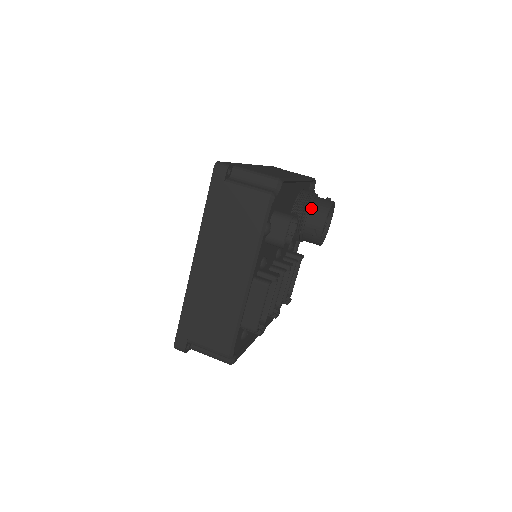
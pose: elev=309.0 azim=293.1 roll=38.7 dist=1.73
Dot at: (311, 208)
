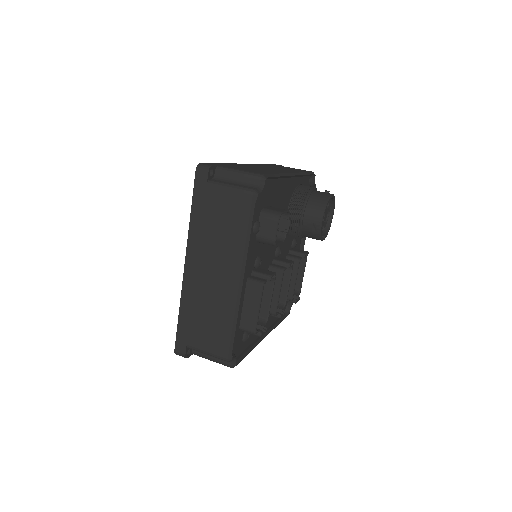
Dot at: (308, 203)
